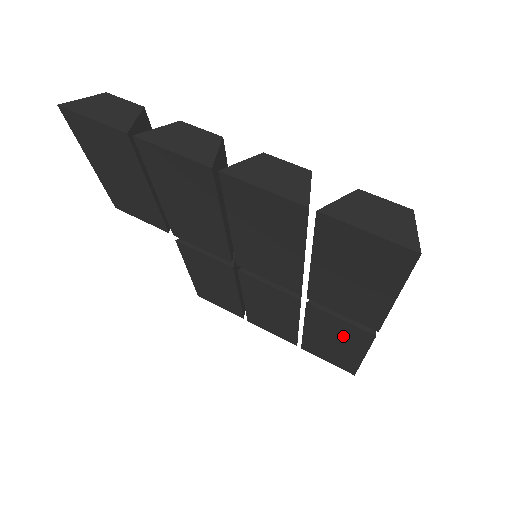
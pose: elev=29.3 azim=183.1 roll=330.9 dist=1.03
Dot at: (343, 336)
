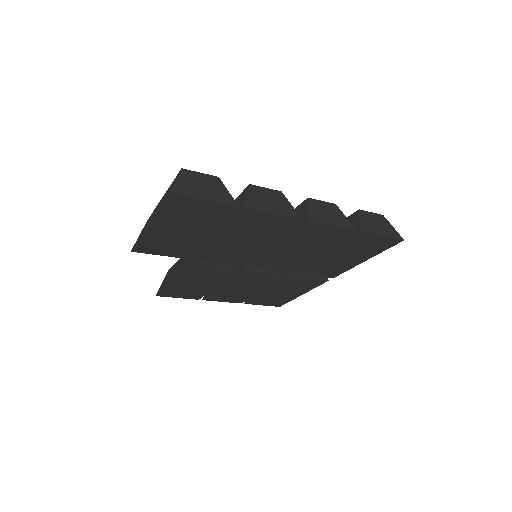
Dot at: (299, 287)
